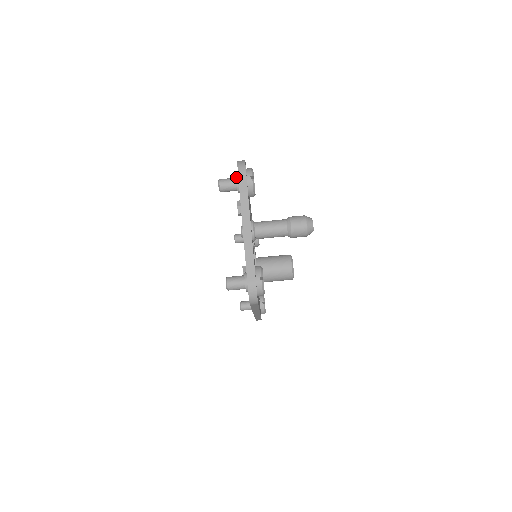
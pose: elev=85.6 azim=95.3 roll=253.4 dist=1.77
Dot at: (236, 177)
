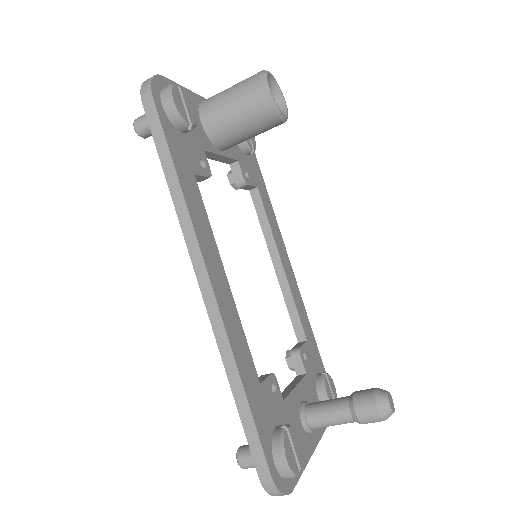
Dot at: occluded
